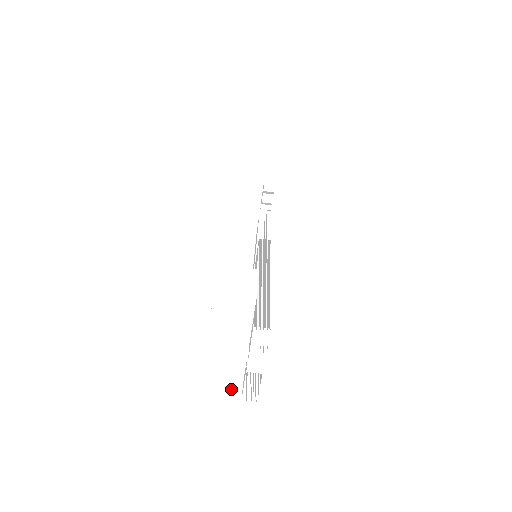
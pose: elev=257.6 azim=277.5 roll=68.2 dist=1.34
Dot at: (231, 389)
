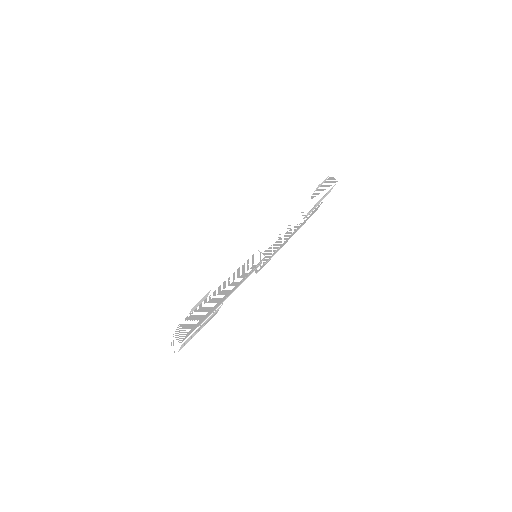
Dot at: (172, 335)
